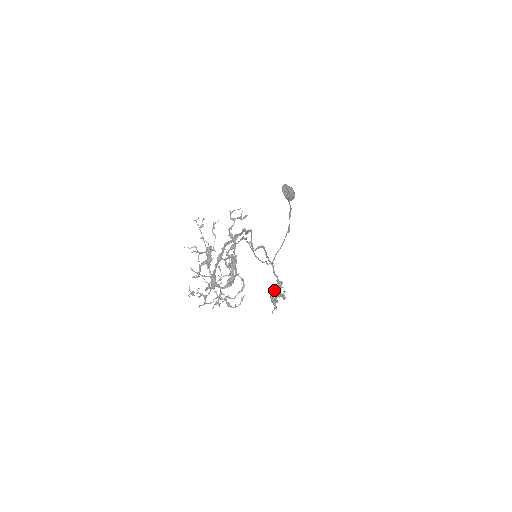
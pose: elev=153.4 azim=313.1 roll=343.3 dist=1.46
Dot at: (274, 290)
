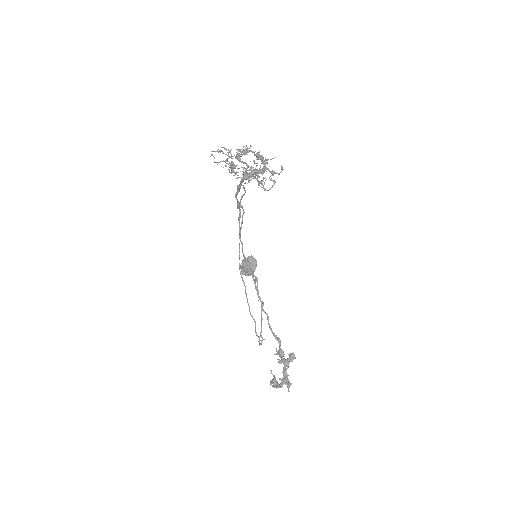
Dot at: (275, 379)
